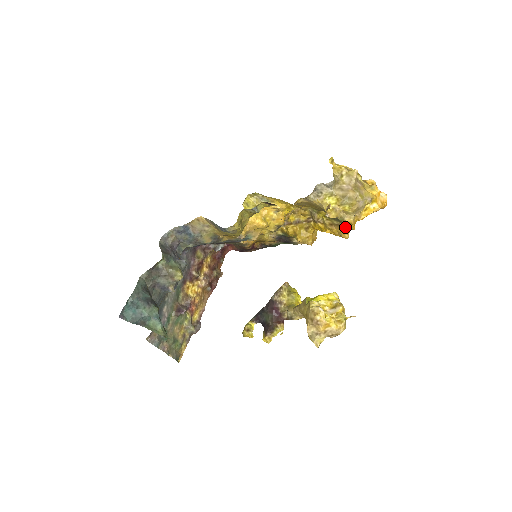
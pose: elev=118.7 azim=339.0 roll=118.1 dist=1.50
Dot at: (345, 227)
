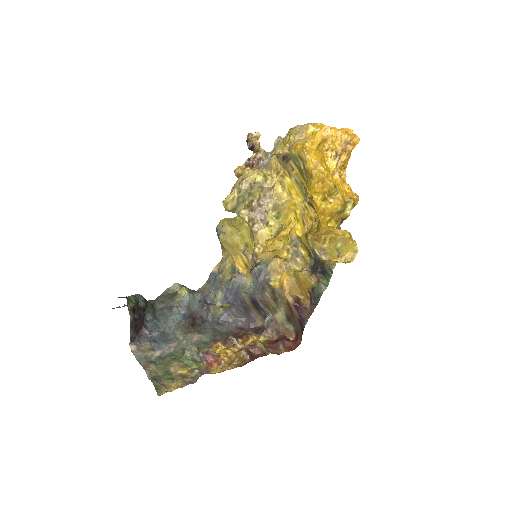
Dot at: (305, 161)
